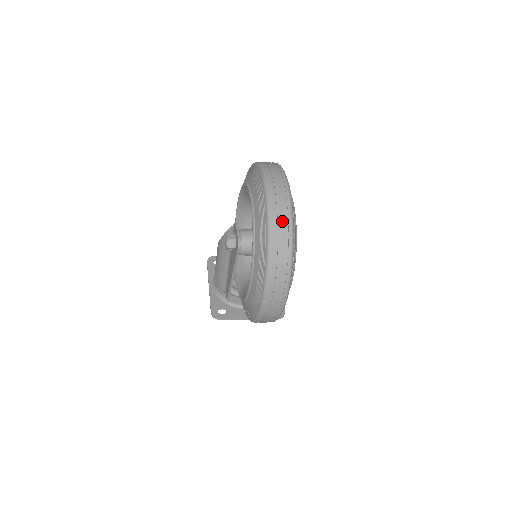
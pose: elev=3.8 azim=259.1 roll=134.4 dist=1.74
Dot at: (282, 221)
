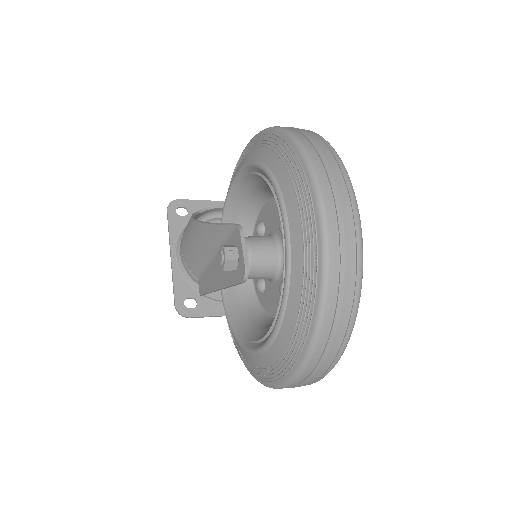
Dot at: (344, 301)
